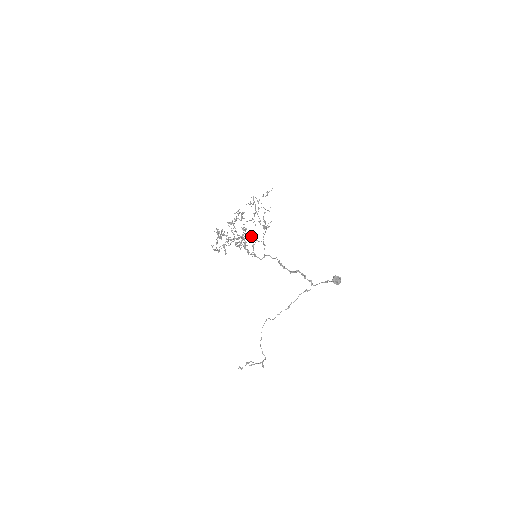
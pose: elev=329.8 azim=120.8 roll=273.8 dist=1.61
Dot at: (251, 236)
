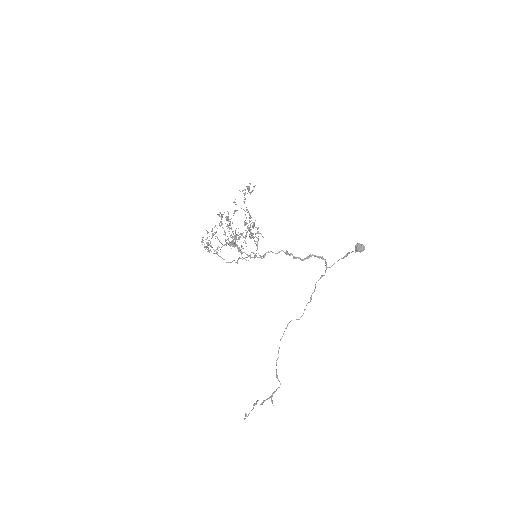
Dot at: (250, 231)
